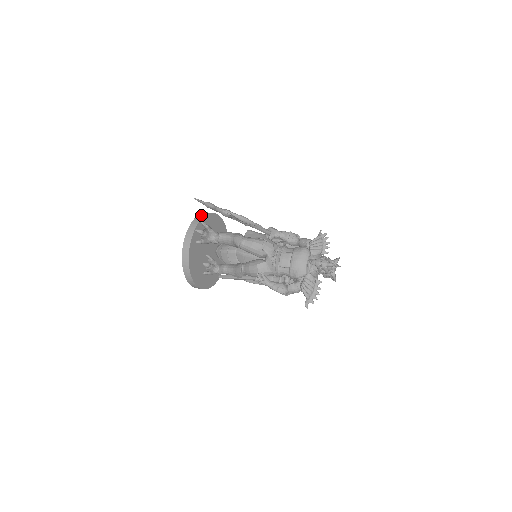
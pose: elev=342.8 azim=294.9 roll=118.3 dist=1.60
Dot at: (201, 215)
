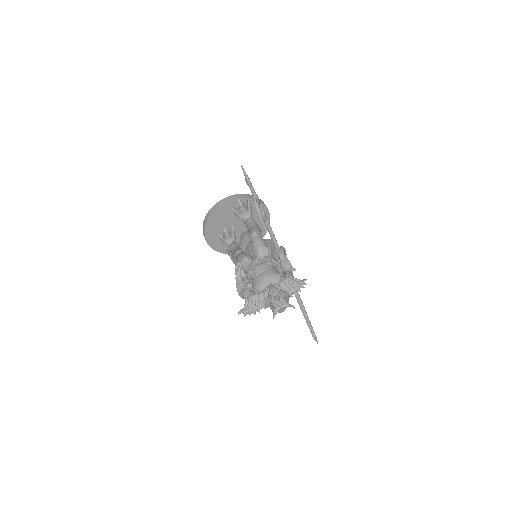
Dot at: occluded
